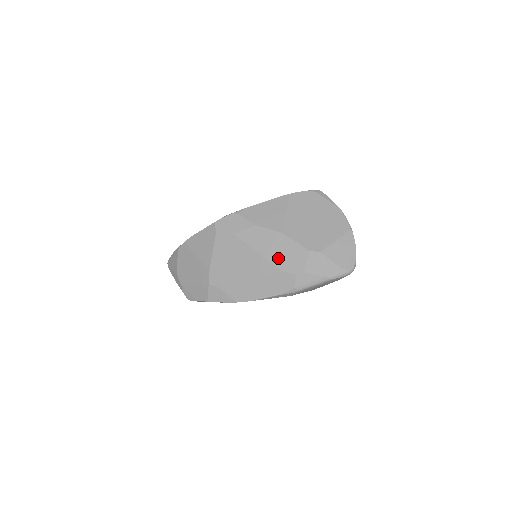
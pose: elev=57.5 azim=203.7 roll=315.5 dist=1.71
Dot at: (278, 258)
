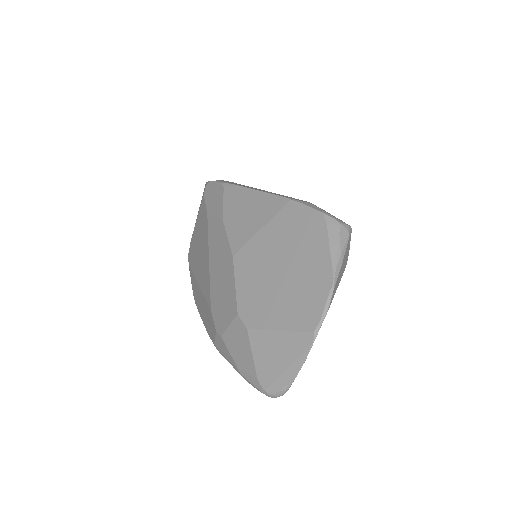
Dot at: (216, 289)
